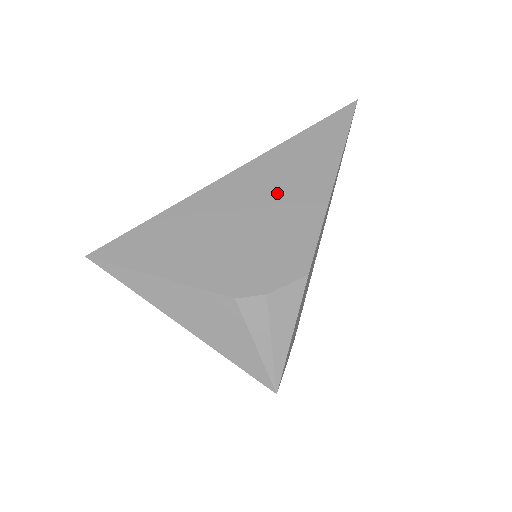
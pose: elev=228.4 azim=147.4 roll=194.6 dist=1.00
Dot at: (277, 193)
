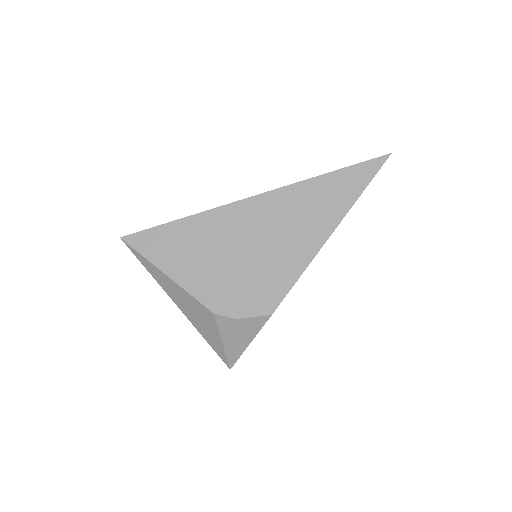
Dot at: (278, 232)
